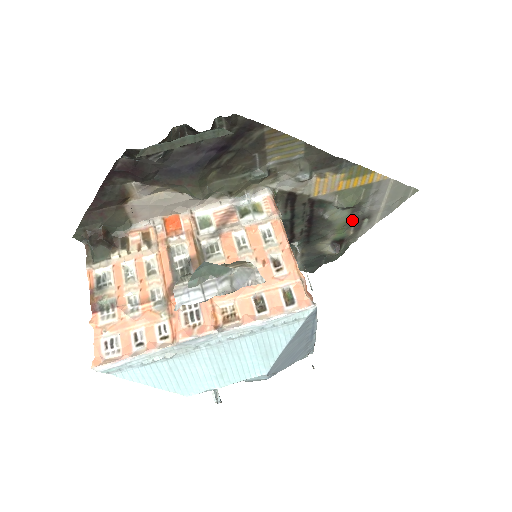
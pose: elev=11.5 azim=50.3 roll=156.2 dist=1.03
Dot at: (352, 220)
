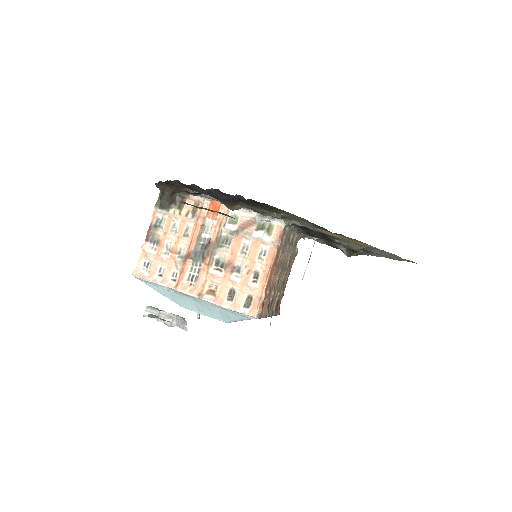
Dot at: (362, 249)
